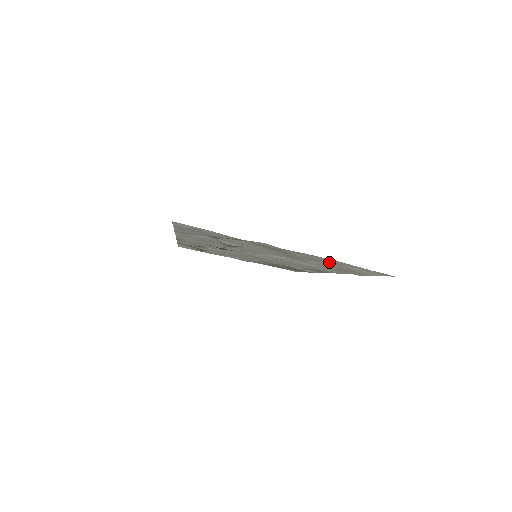
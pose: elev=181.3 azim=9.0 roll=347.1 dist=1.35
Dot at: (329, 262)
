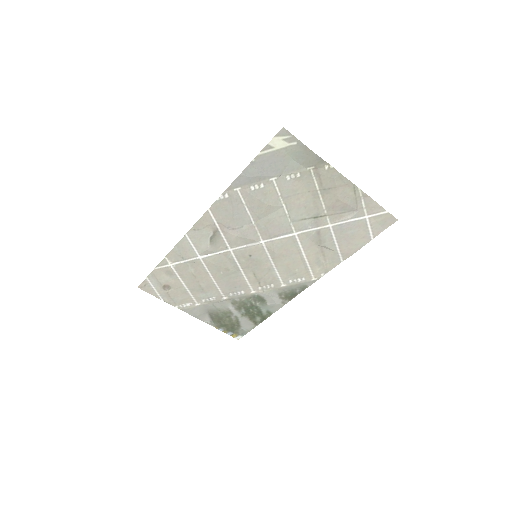
Dot at: (355, 208)
